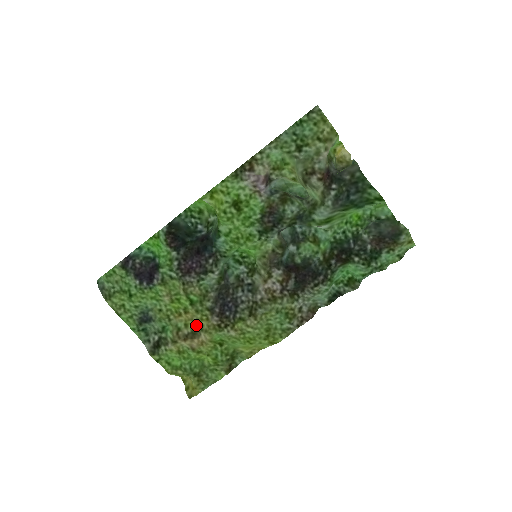
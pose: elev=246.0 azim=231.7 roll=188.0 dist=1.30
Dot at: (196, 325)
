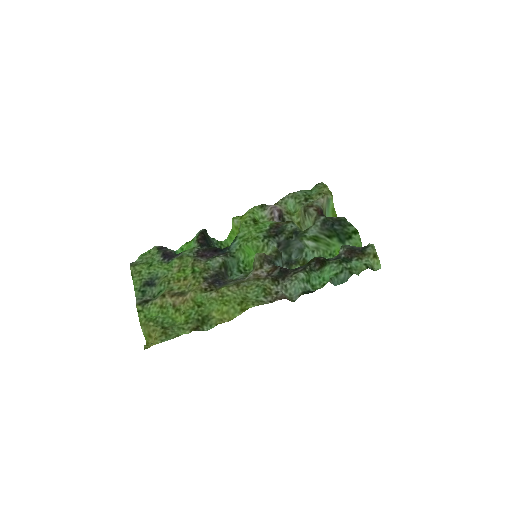
Dot at: (187, 289)
